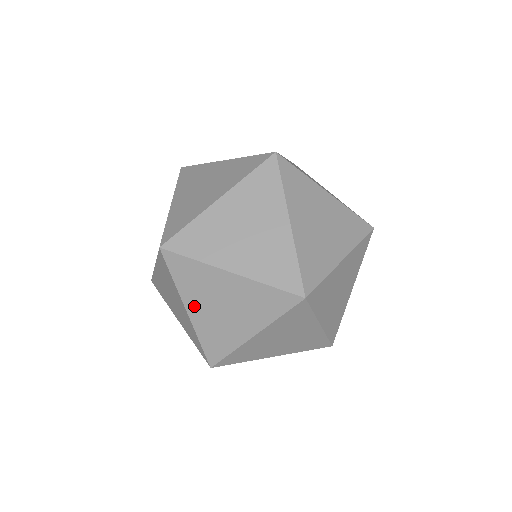
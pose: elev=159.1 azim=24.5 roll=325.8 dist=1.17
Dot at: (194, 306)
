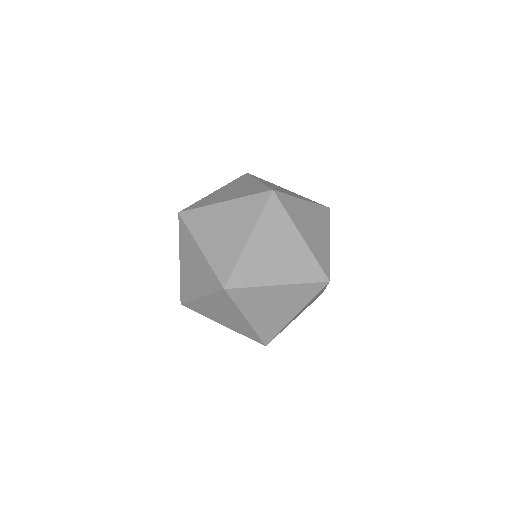
Dot at: (252, 315)
